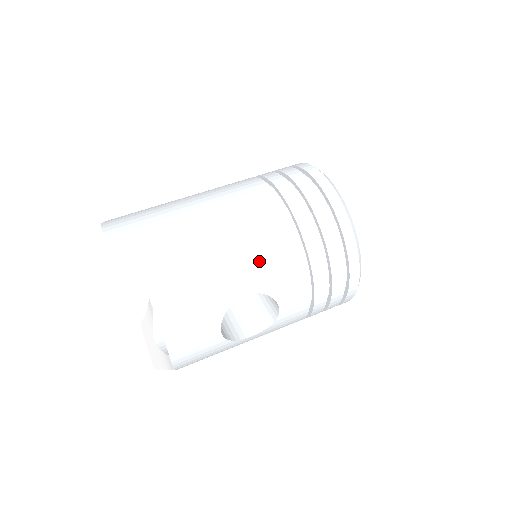
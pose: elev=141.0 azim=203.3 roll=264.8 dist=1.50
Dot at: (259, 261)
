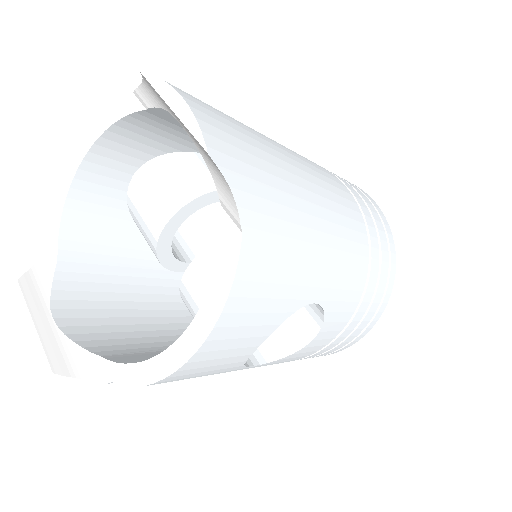
Dot at: (341, 265)
